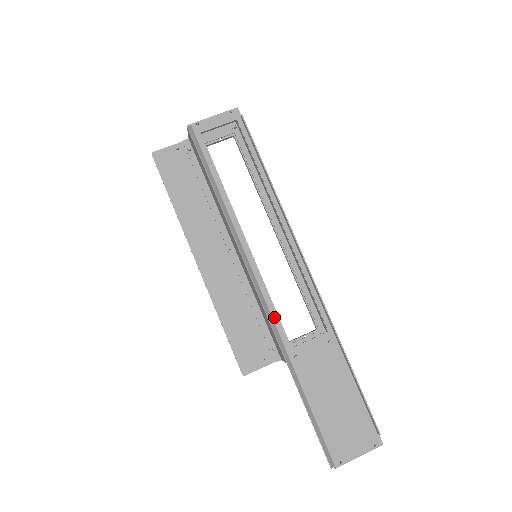
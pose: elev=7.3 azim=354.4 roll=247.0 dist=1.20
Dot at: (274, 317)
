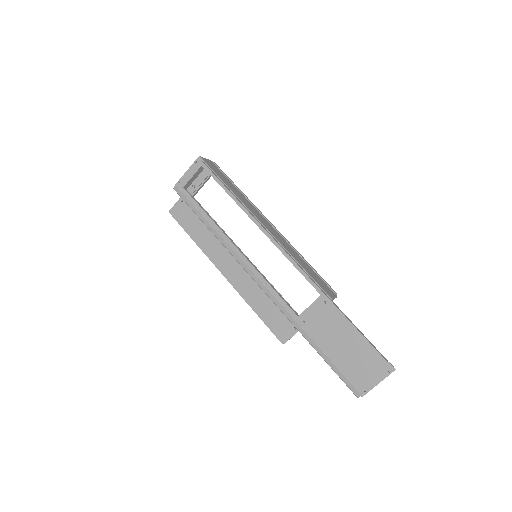
Dot at: (278, 298)
